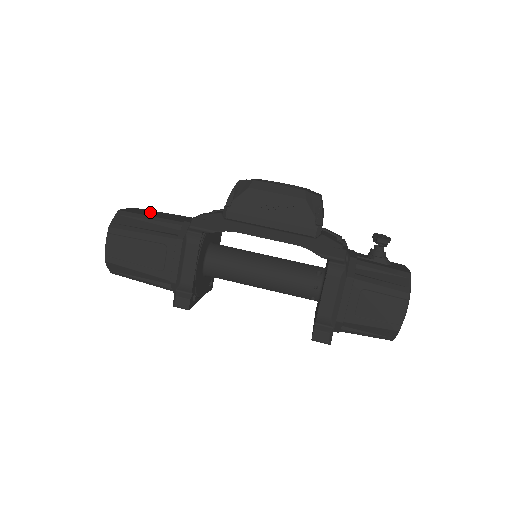
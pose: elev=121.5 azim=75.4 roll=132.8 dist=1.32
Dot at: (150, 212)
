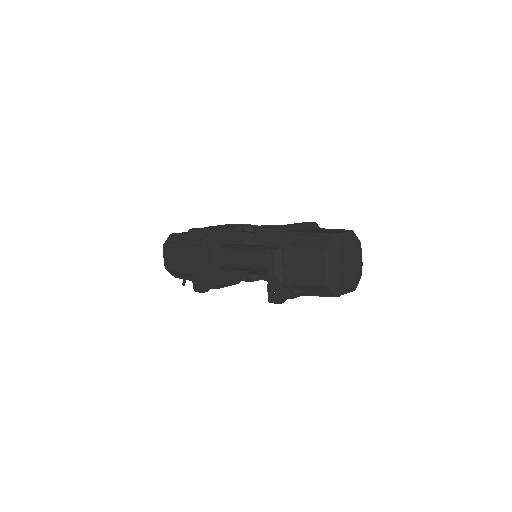
Dot at: occluded
